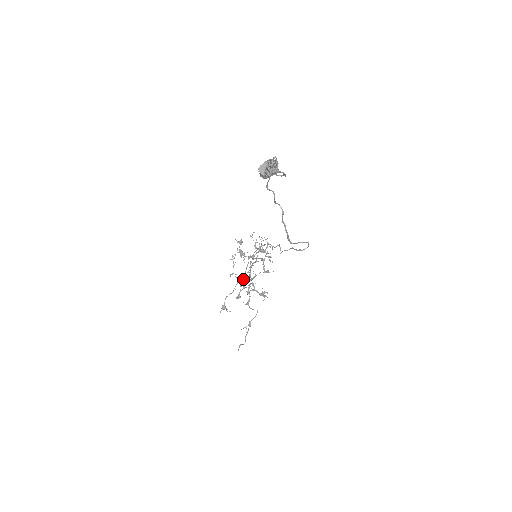
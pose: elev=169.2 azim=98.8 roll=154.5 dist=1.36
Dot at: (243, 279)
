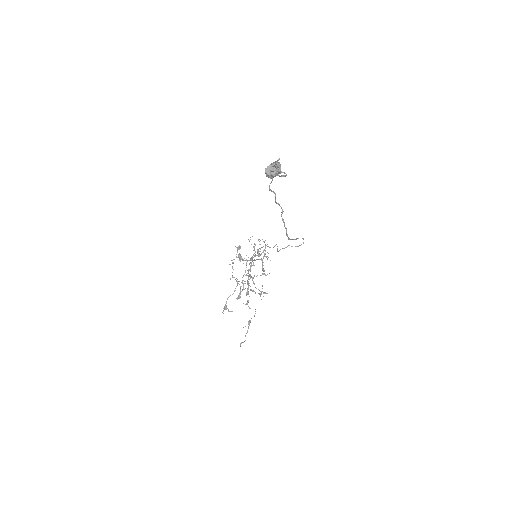
Dot at: (242, 281)
